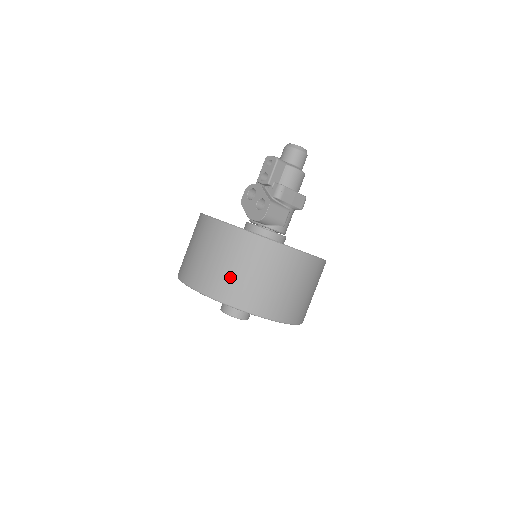
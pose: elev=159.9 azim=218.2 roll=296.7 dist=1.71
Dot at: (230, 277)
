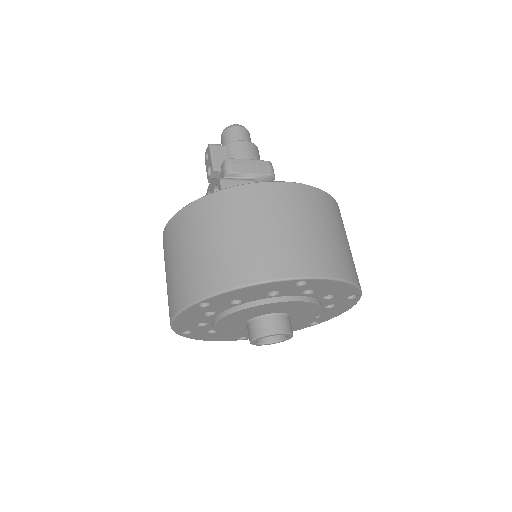
Dot at: (197, 263)
